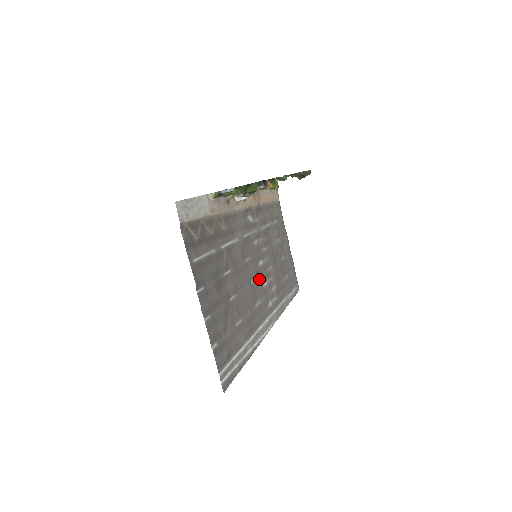
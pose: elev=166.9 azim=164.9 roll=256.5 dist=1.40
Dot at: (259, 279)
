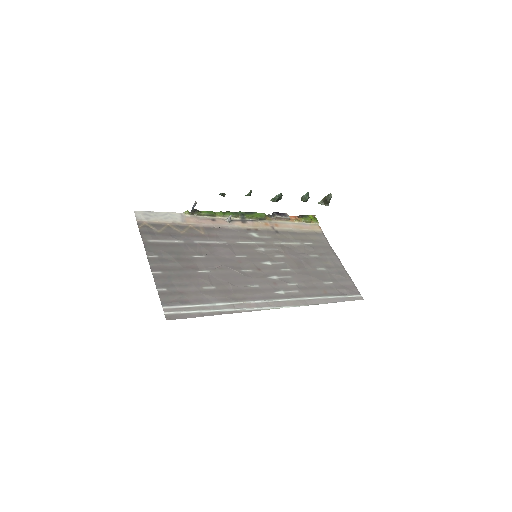
Dot at: (261, 272)
